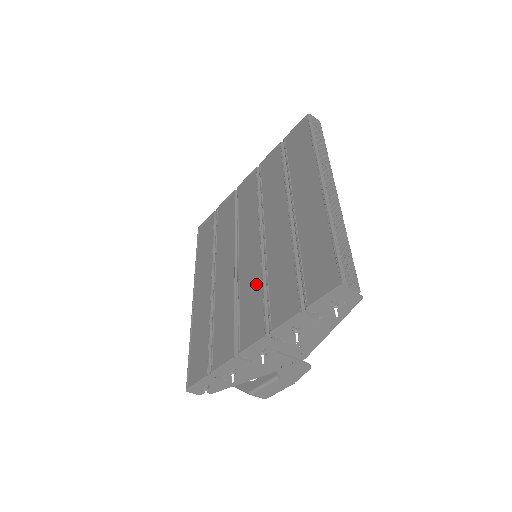
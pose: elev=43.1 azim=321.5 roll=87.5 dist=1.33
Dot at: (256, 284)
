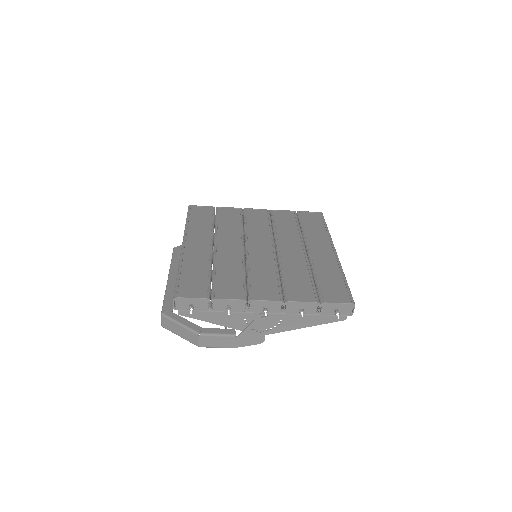
Dot at: (270, 271)
